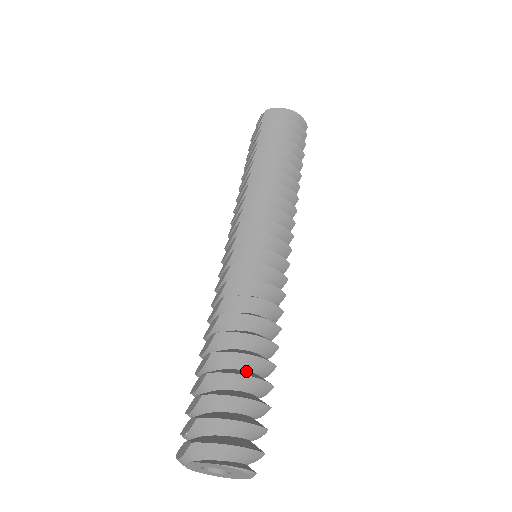
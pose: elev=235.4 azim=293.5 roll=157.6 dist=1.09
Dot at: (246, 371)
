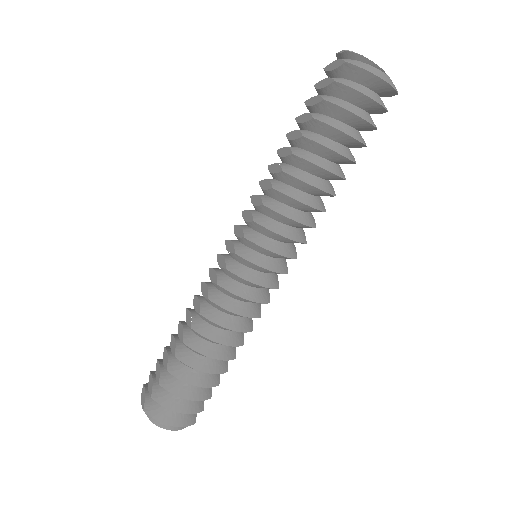
Dot at: (199, 372)
